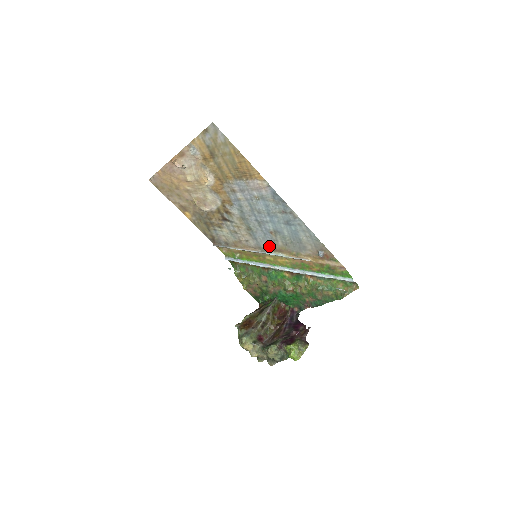
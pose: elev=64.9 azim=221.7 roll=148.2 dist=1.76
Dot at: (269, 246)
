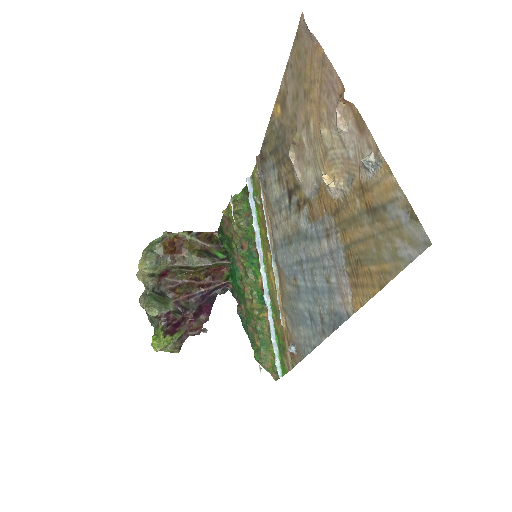
Dot at: (281, 265)
